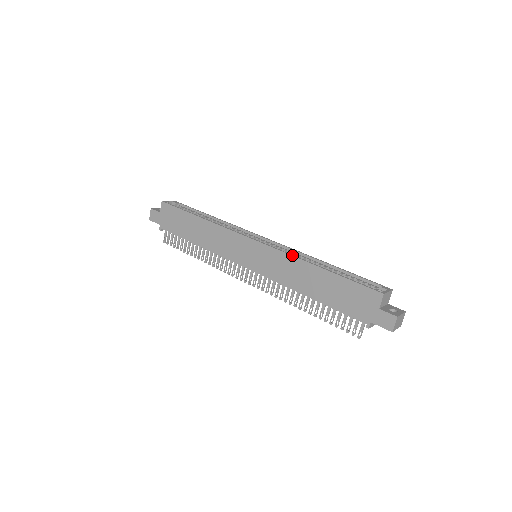
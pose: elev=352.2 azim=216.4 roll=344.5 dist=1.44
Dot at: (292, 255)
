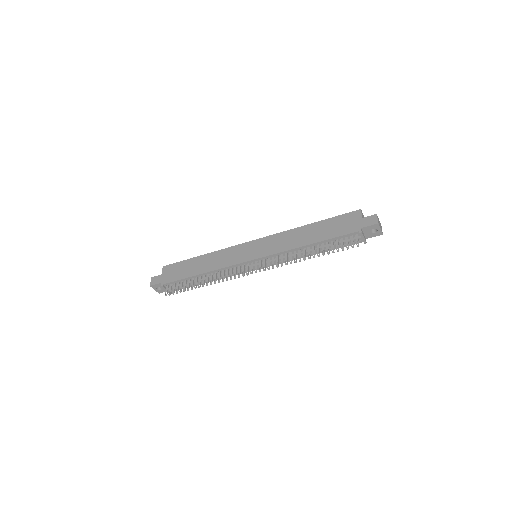
Dot at: (286, 231)
